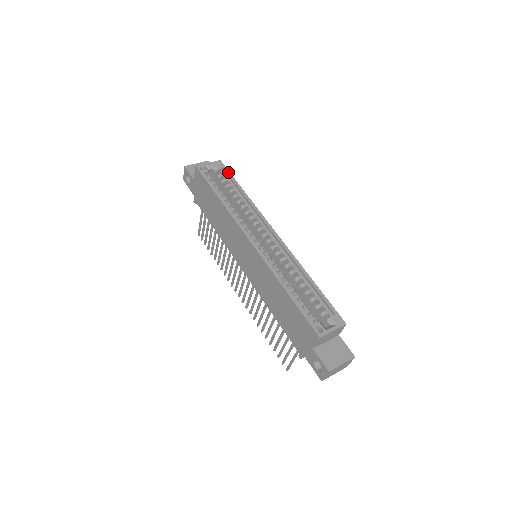
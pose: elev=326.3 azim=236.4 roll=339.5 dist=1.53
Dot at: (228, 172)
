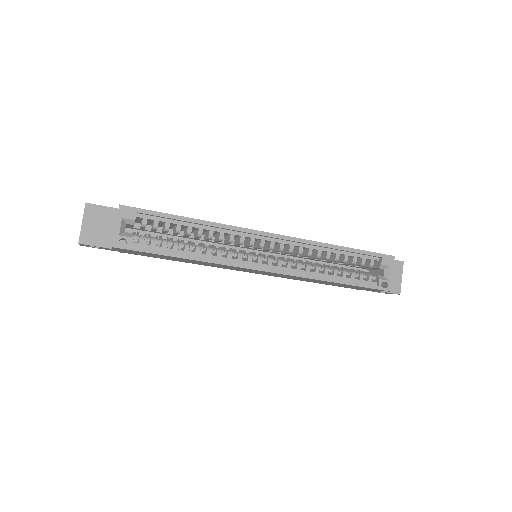
Dot at: (148, 212)
